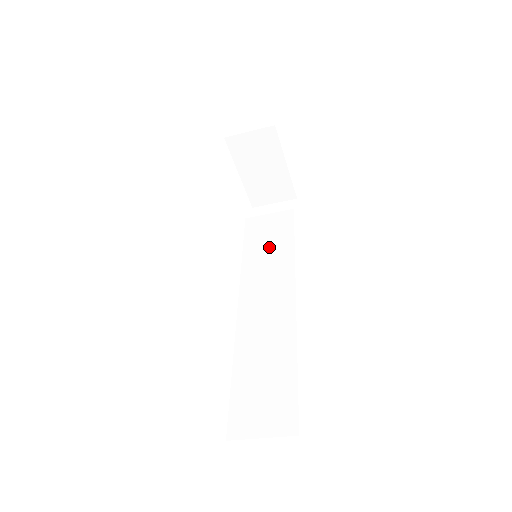
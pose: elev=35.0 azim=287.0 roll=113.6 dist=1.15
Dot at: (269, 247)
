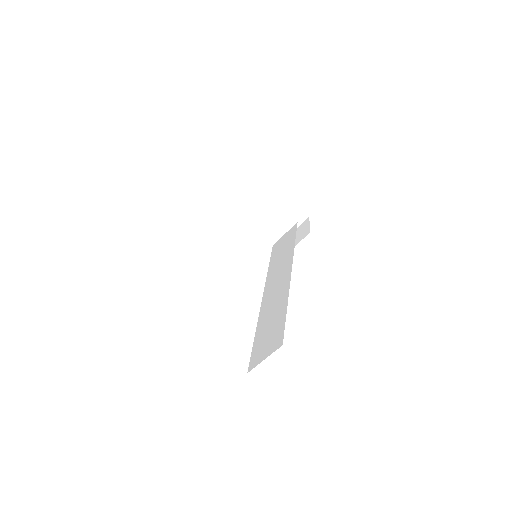
Dot at: (282, 253)
